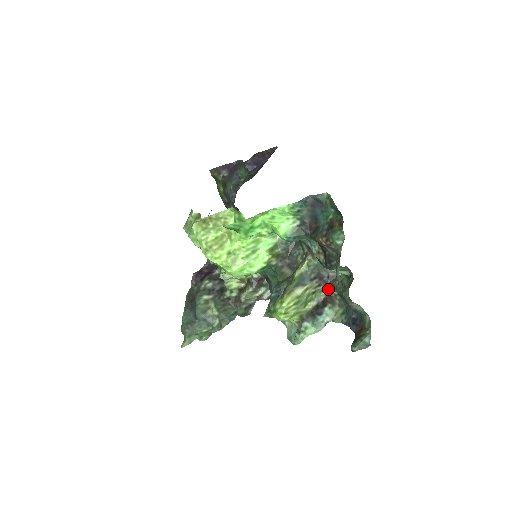
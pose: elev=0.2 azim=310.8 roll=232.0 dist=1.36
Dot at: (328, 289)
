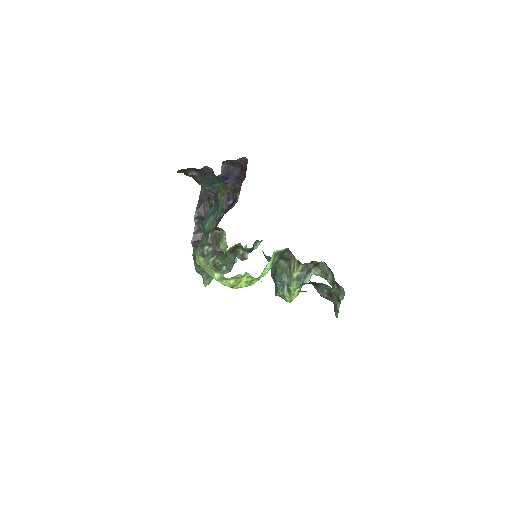
Dot at: occluded
